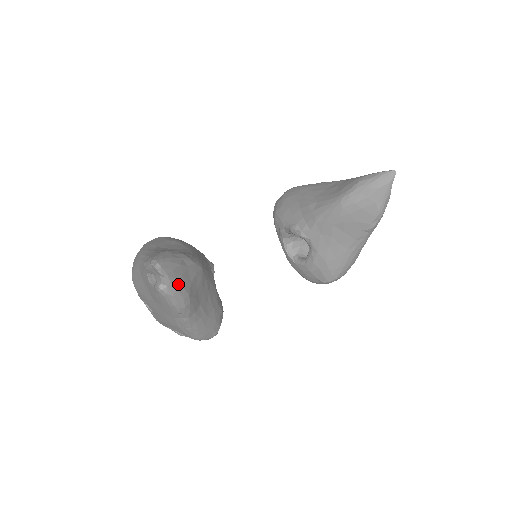
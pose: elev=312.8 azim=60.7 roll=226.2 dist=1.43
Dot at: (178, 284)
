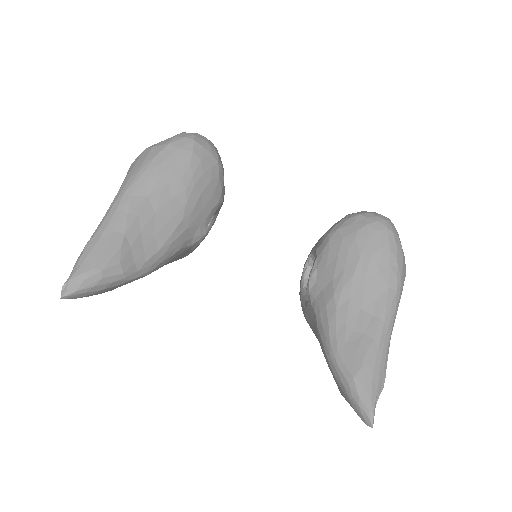
Dot at: occluded
